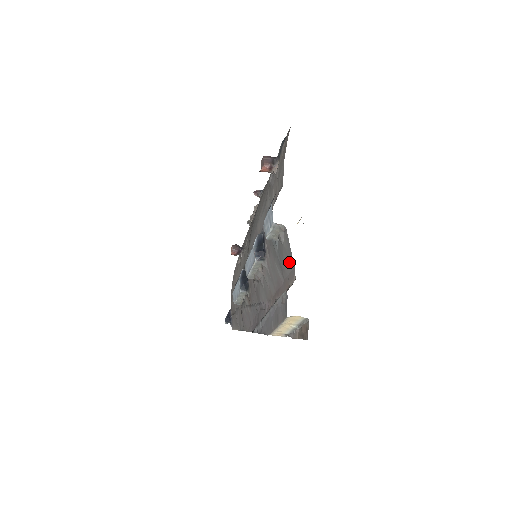
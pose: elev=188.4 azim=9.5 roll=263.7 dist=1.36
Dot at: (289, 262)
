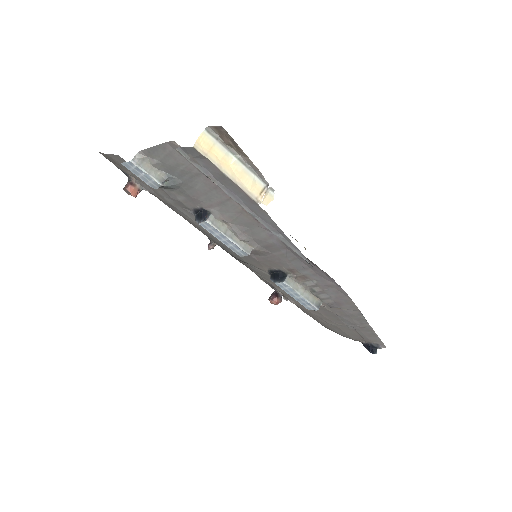
Dot at: (170, 154)
